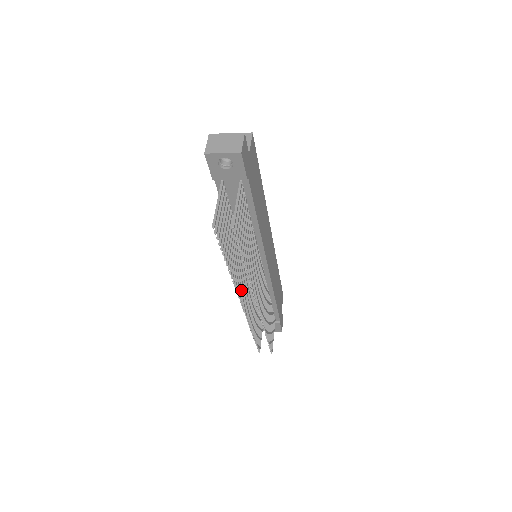
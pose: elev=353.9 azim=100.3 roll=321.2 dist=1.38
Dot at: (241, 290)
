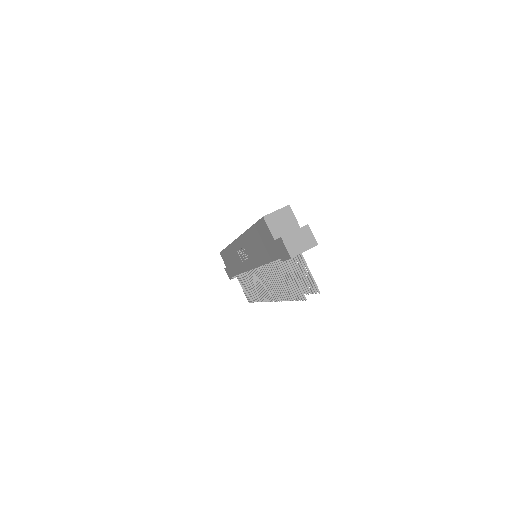
Dot at: (271, 294)
